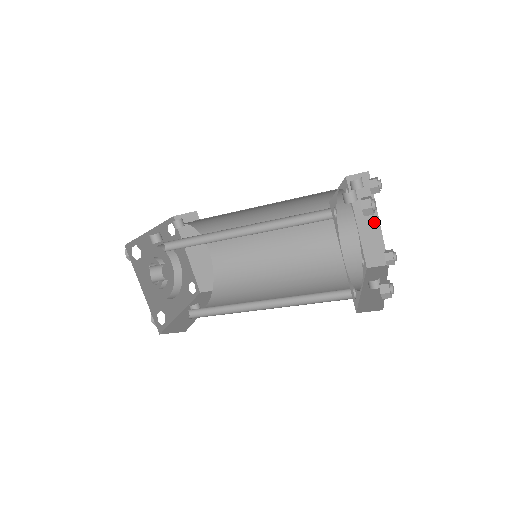
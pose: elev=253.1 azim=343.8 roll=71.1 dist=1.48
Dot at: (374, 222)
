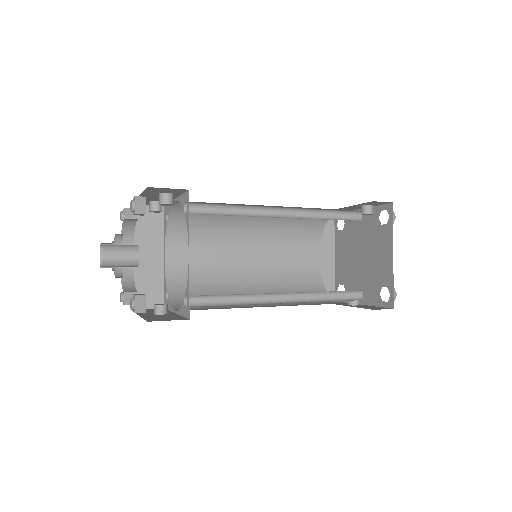
Dot at: (331, 259)
